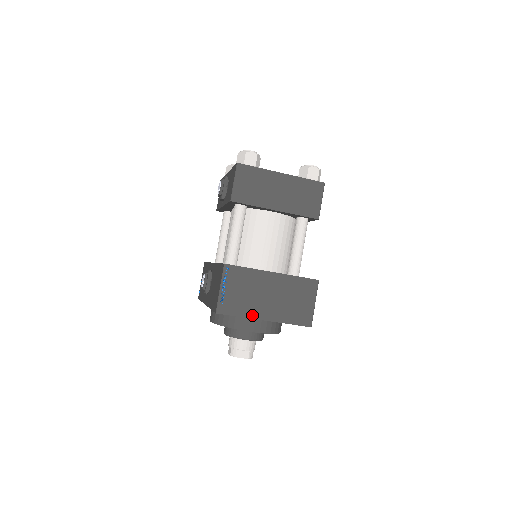
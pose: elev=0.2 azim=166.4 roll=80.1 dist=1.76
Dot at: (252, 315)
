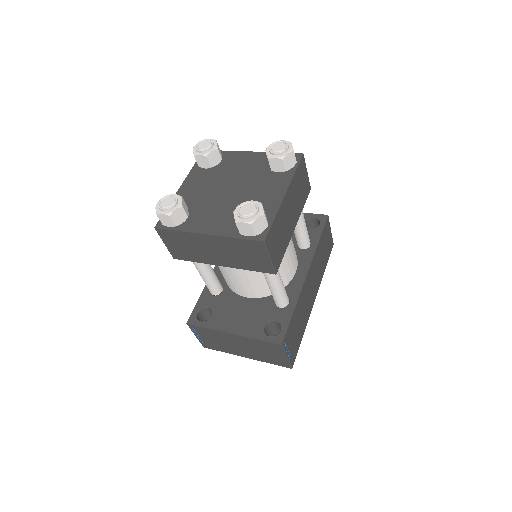
Dot at: (232, 353)
